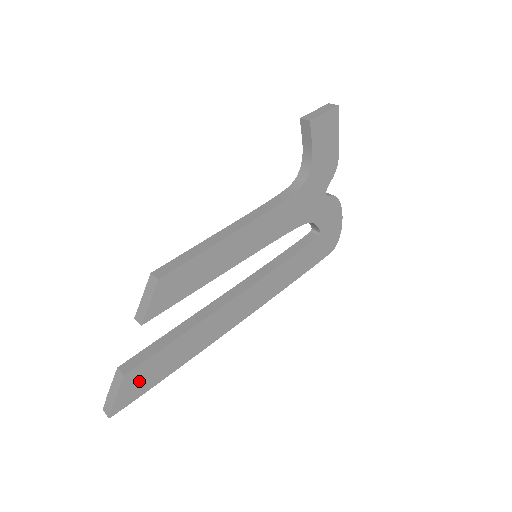
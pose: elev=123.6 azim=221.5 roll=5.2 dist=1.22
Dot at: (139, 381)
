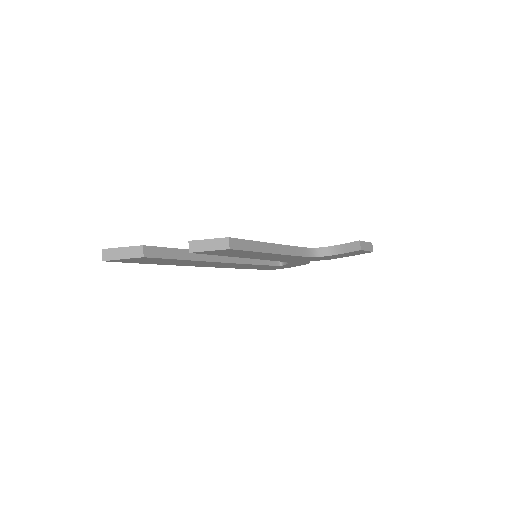
Dot at: (141, 260)
